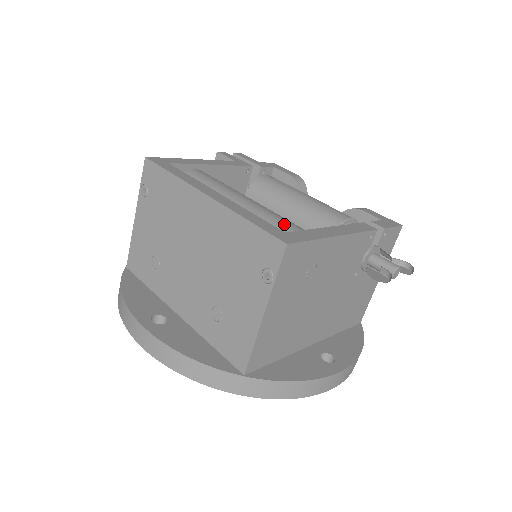
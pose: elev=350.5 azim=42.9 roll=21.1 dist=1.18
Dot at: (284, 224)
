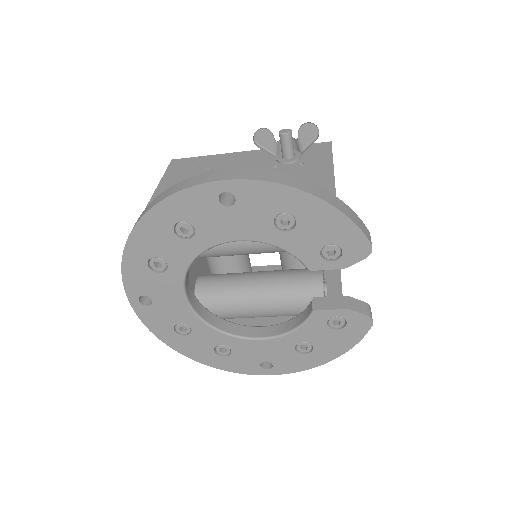
Dot at: occluded
